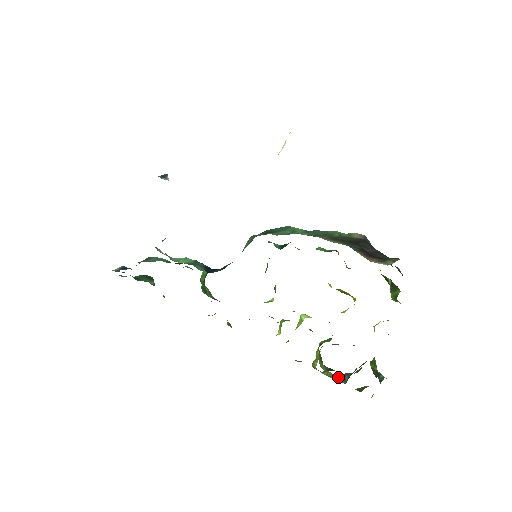
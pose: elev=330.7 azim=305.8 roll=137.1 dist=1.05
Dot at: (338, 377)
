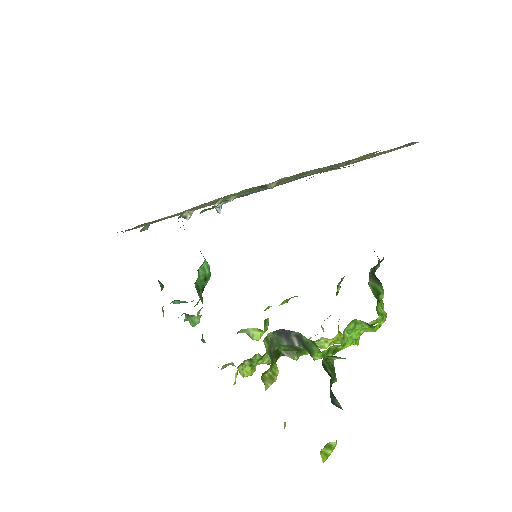
Dot at: occluded
